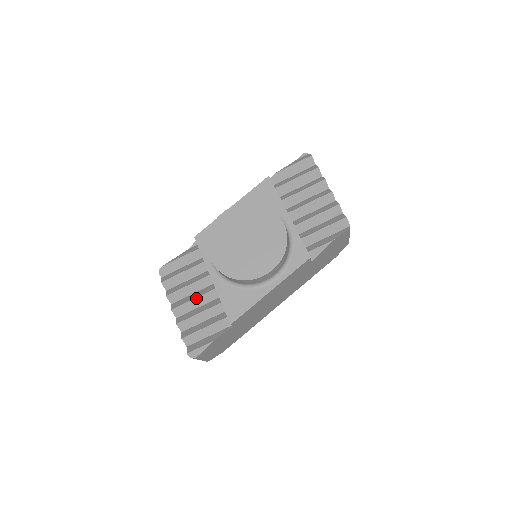
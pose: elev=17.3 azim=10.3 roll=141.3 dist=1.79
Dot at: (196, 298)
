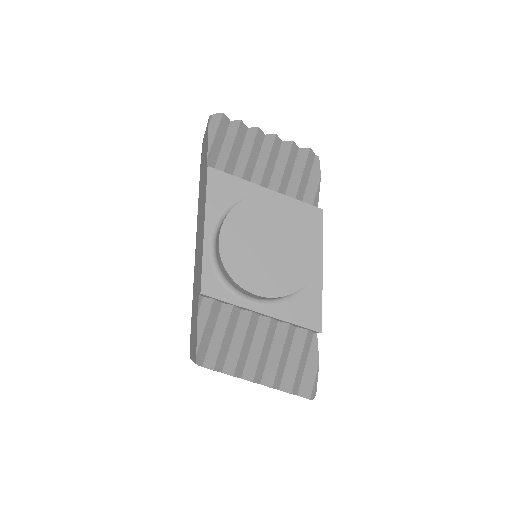
Dot at: (263, 346)
